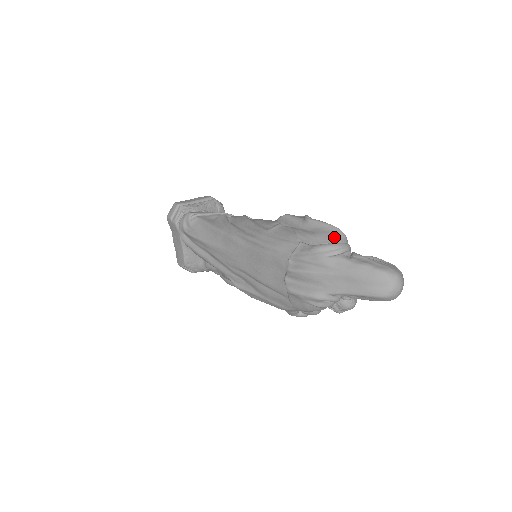
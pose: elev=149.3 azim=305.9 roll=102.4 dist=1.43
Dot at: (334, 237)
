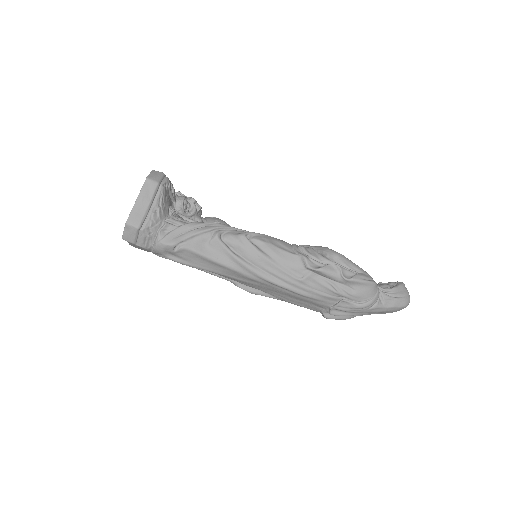
Dot at: (372, 293)
